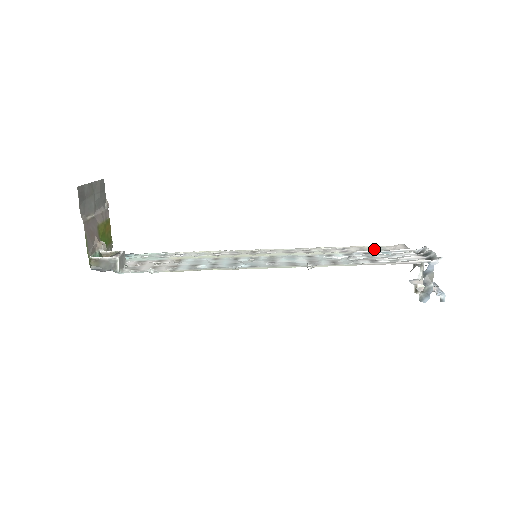
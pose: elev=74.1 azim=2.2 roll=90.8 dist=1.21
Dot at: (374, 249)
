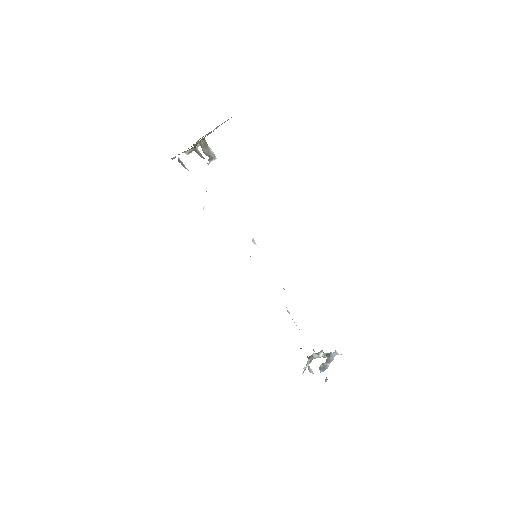
Dot at: occluded
